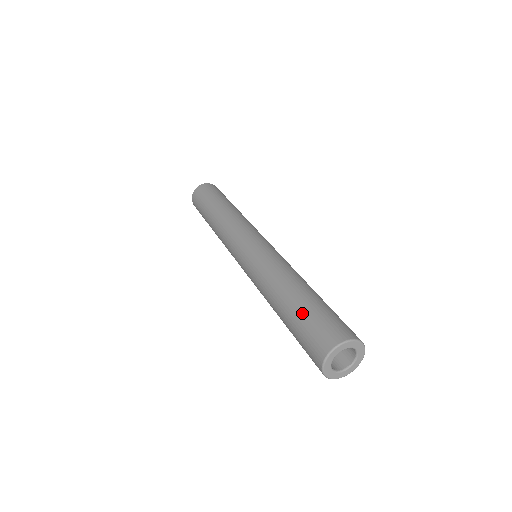
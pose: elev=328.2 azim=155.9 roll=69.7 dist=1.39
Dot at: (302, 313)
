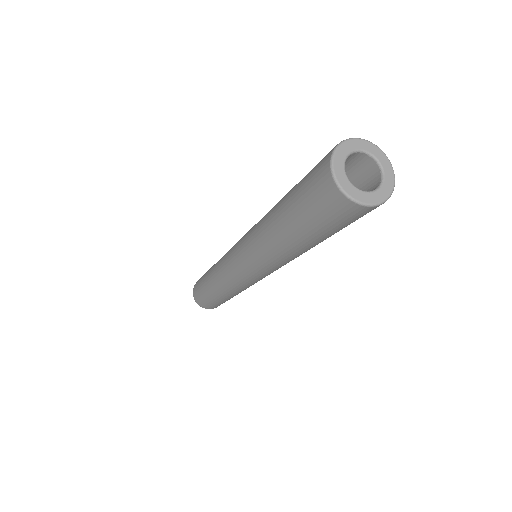
Dot at: (293, 203)
